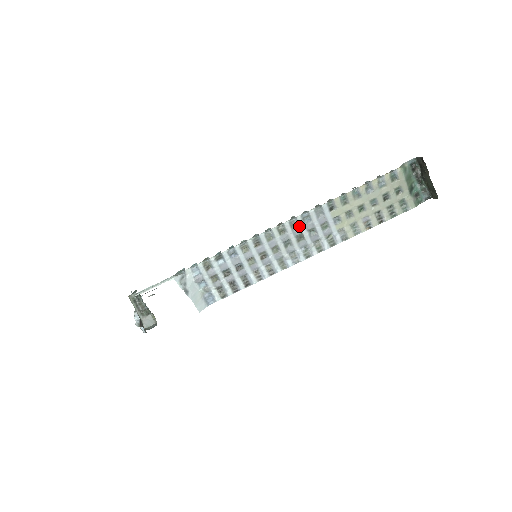
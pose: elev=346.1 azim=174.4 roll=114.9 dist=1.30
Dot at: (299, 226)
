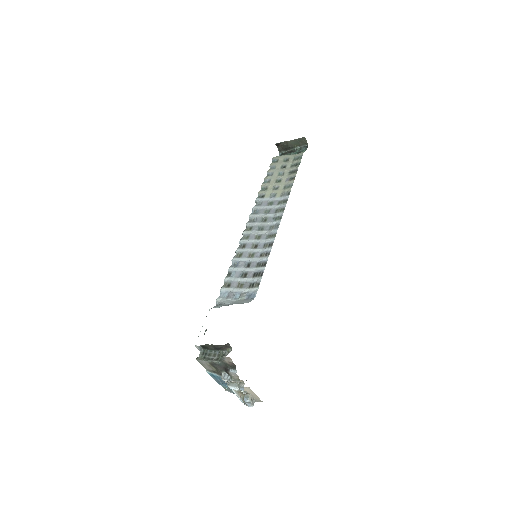
Dot at: (256, 218)
